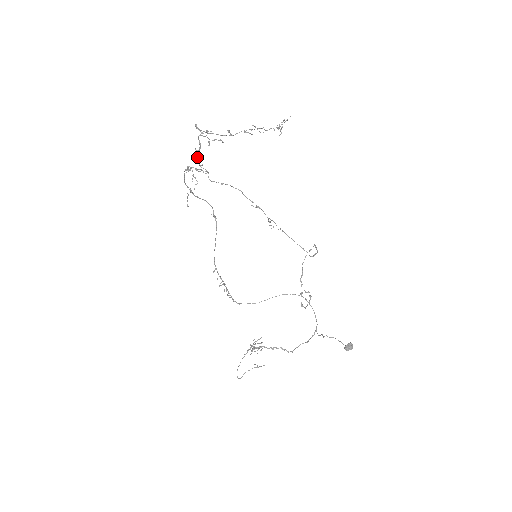
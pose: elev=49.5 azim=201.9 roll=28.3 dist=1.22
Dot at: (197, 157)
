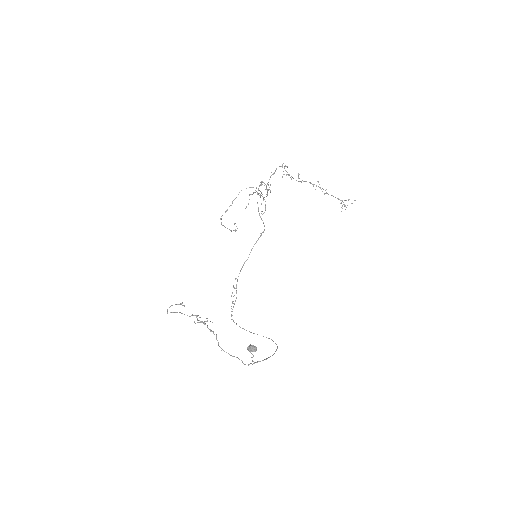
Dot at: occluded
